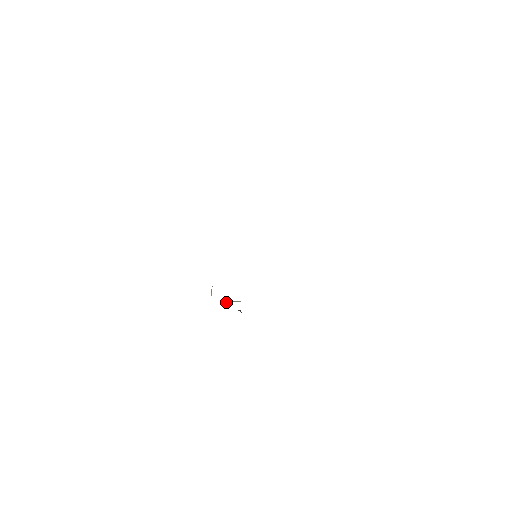
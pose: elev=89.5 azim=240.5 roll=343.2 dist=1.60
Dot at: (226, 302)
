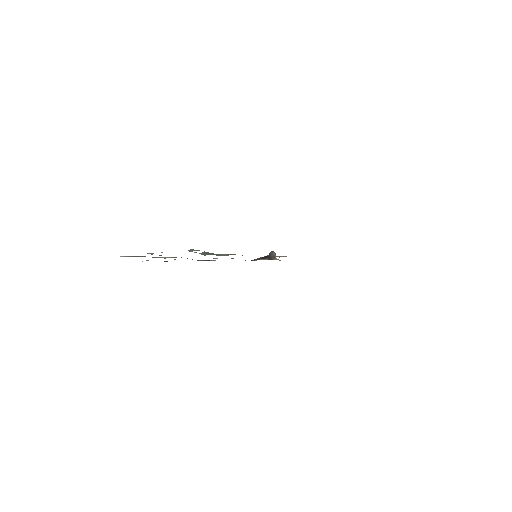
Dot at: (256, 260)
